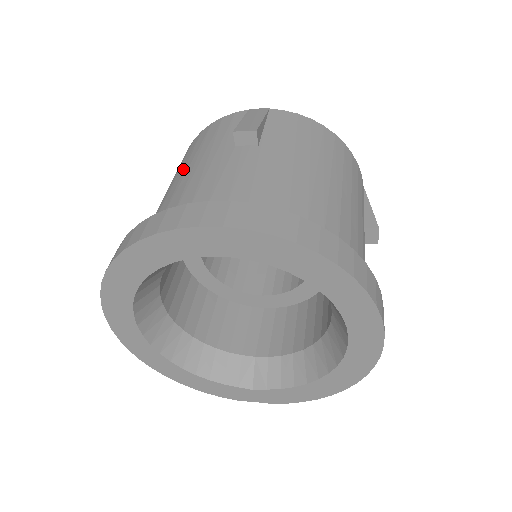
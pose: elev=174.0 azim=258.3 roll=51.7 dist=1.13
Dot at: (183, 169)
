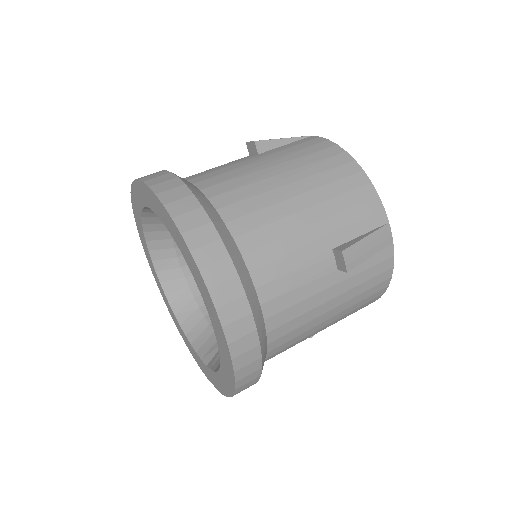
Dot at: occluded
